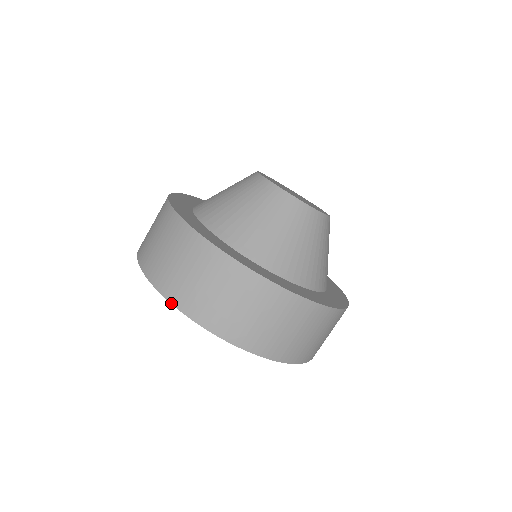
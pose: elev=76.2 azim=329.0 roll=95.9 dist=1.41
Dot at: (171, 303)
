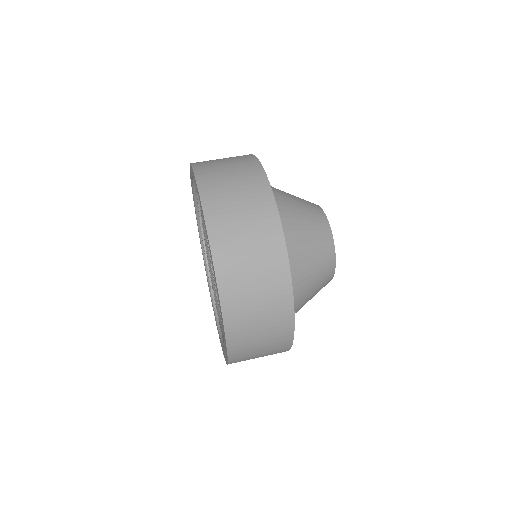
Dot at: occluded
